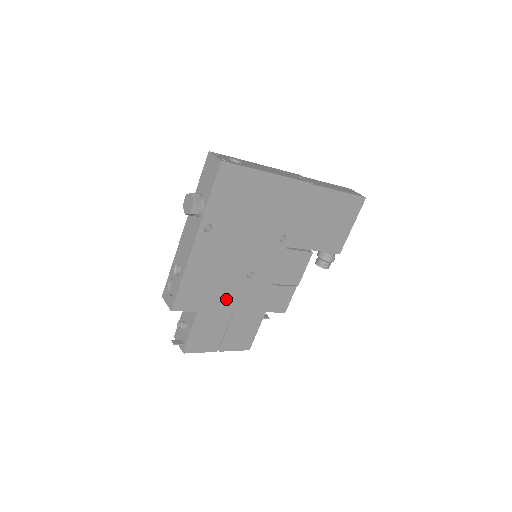
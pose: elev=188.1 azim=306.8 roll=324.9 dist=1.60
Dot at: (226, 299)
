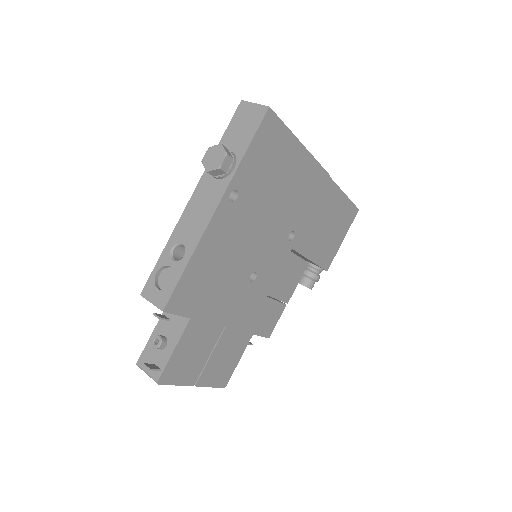
Dot at: (223, 306)
